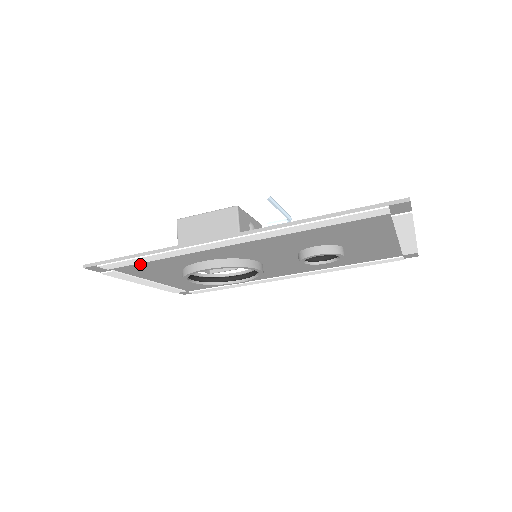
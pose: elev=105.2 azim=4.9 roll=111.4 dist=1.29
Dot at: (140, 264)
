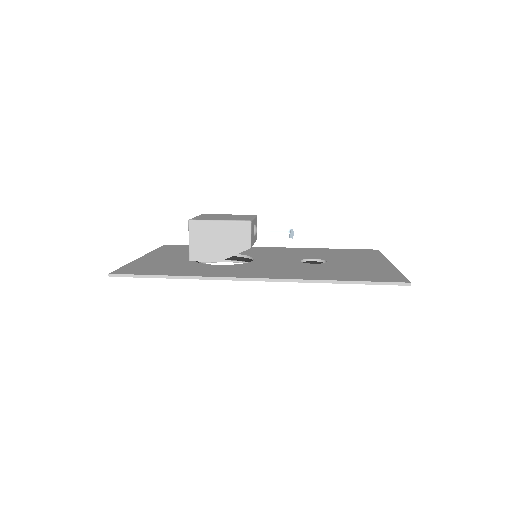
Dot at: occluded
